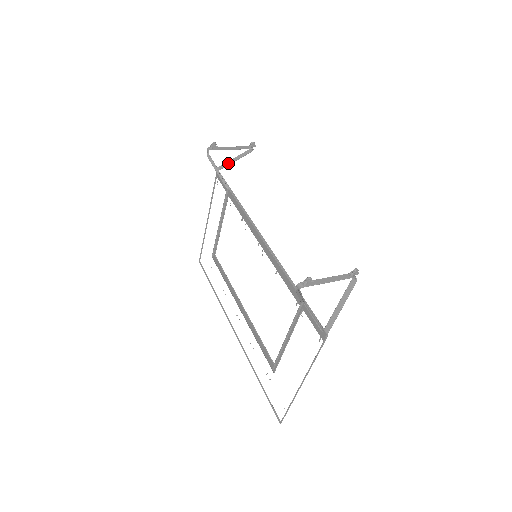
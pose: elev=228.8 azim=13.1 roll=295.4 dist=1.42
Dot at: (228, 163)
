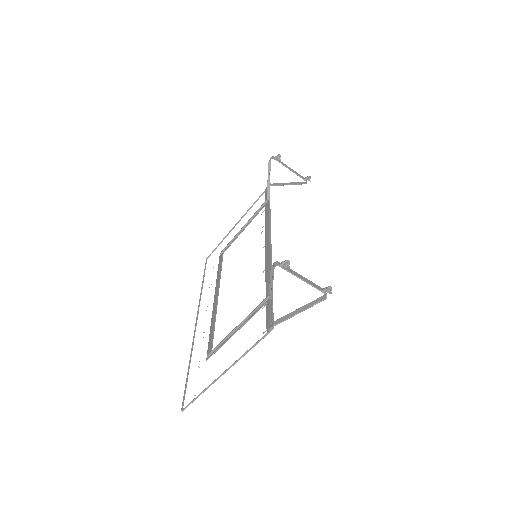
Dot at: (281, 184)
